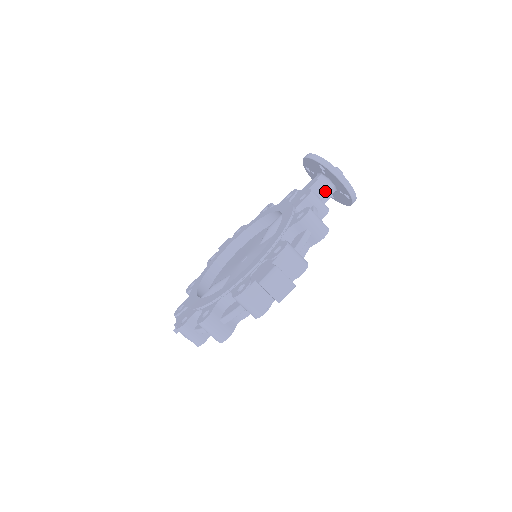
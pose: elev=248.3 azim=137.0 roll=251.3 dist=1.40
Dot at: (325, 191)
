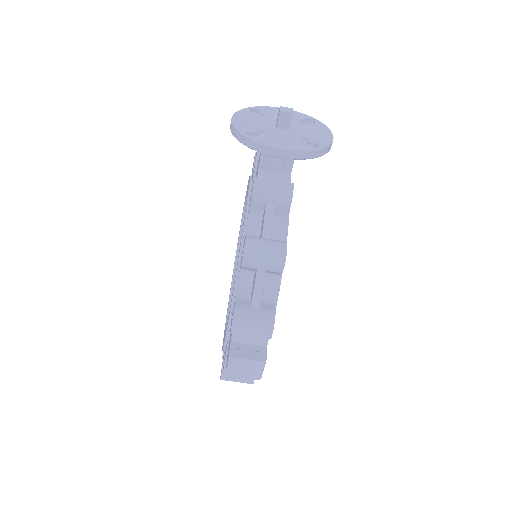
Dot at: (280, 158)
